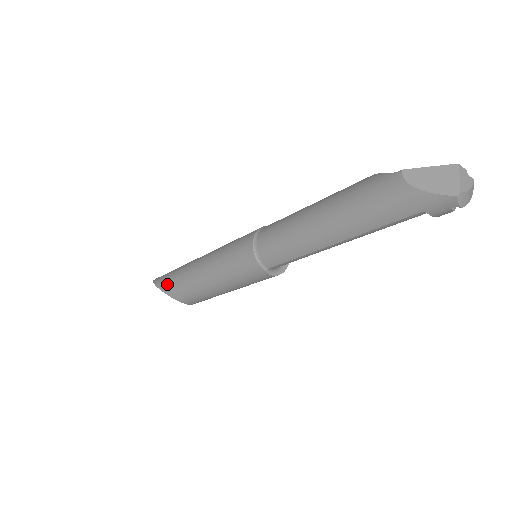
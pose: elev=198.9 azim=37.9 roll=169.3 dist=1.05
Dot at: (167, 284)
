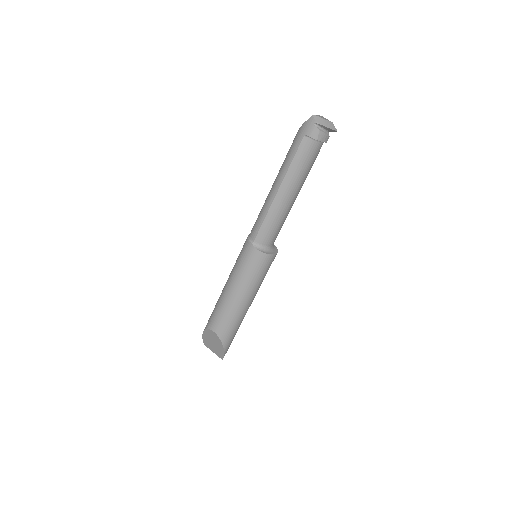
Dot at: occluded
